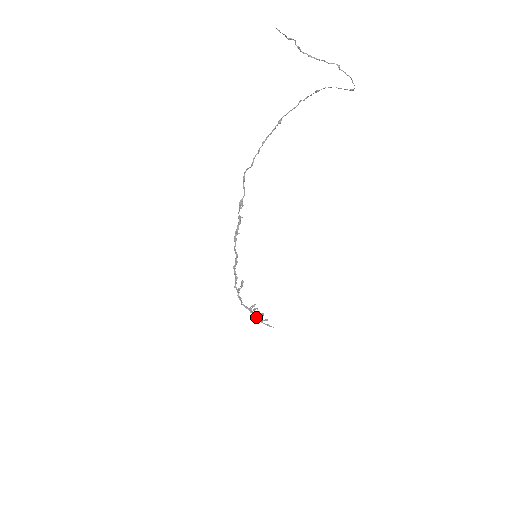
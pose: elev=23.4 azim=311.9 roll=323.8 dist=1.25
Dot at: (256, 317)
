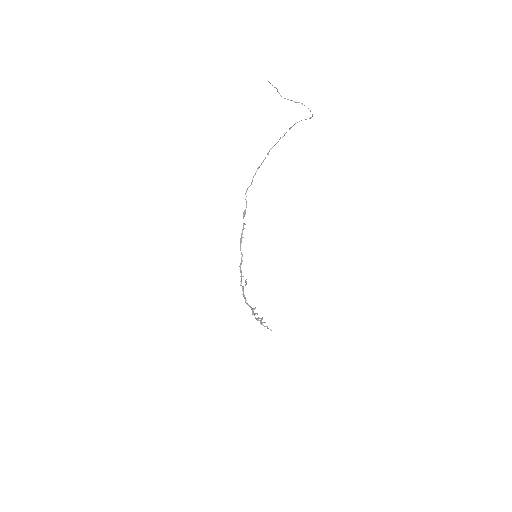
Dot at: (257, 318)
